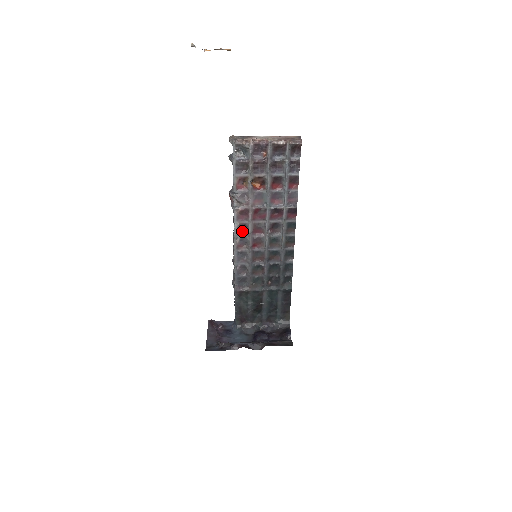
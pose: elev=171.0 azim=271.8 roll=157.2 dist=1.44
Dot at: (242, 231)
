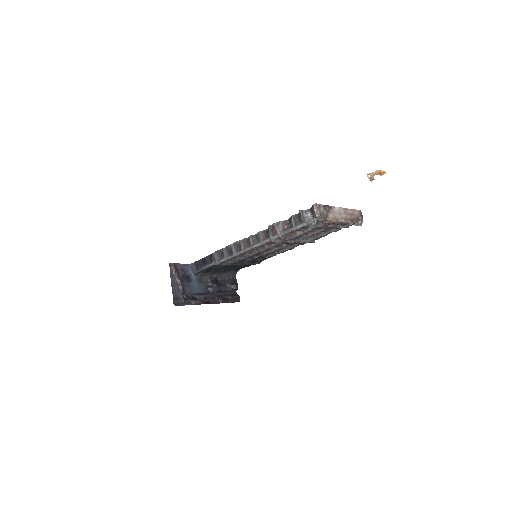
Dot at: (261, 246)
